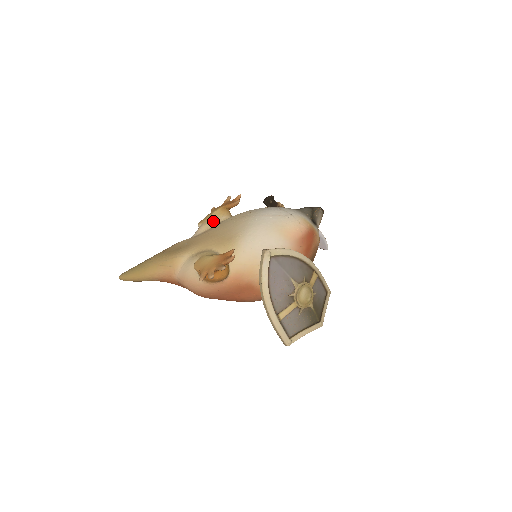
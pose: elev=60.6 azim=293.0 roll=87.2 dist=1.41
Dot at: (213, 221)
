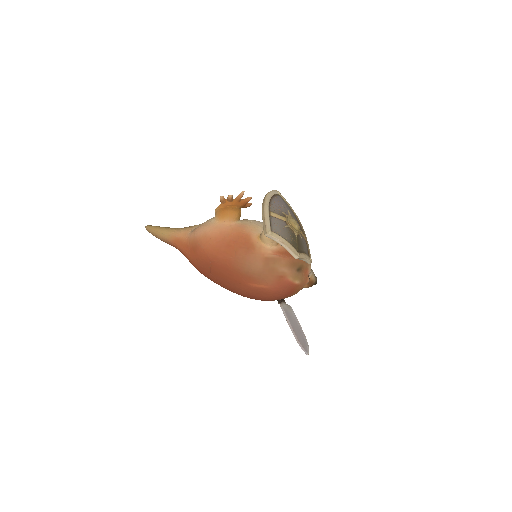
Dot at: occluded
